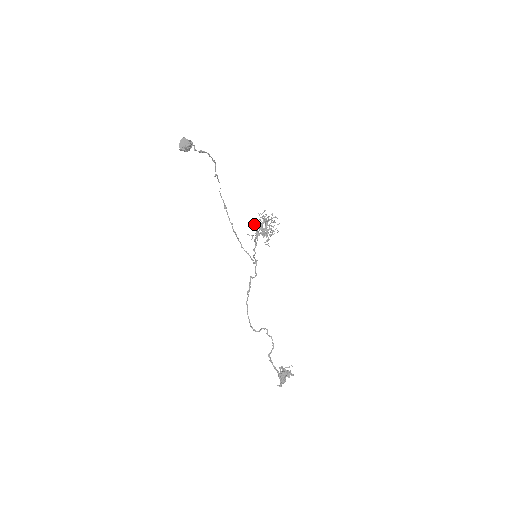
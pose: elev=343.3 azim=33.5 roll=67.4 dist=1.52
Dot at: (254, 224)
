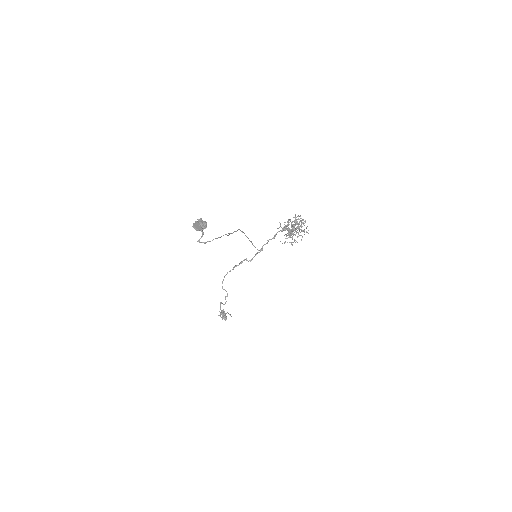
Dot at: (289, 220)
